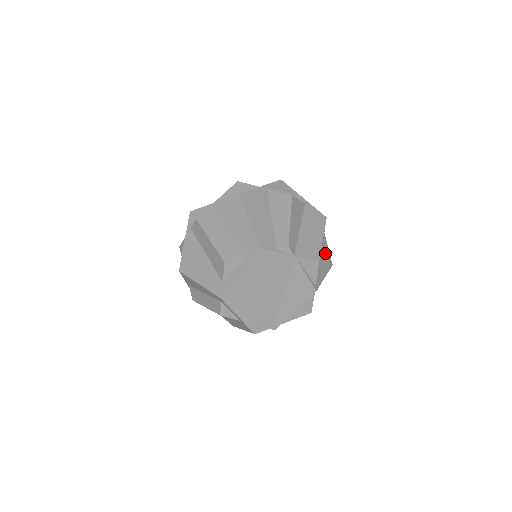
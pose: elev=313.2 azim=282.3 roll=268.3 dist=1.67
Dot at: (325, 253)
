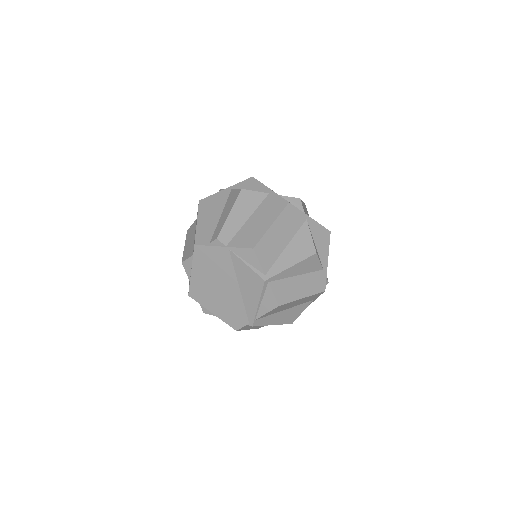
Dot at: (301, 241)
